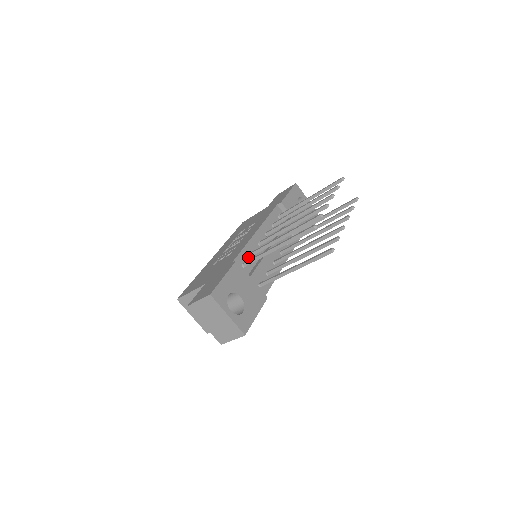
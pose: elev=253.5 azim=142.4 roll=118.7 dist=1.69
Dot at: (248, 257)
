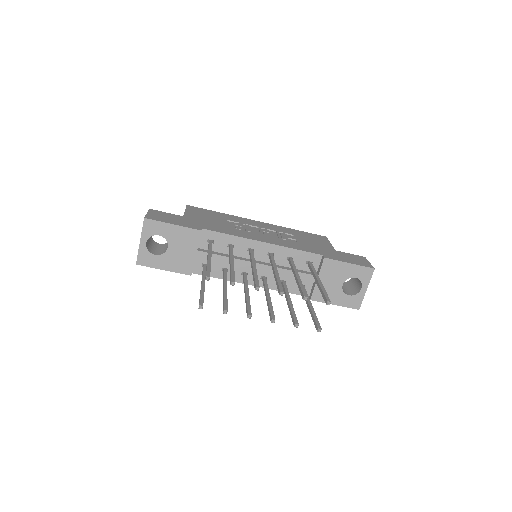
Dot at: (223, 243)
